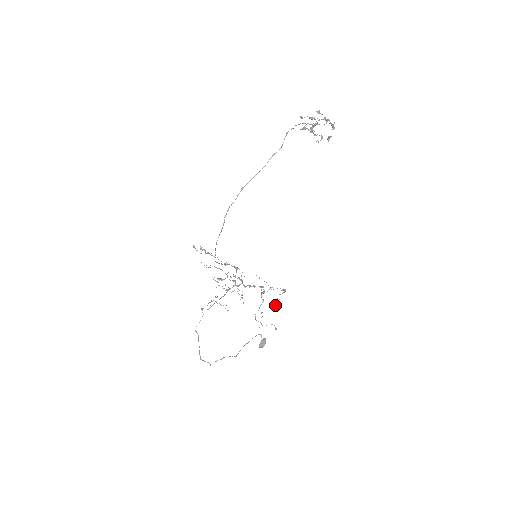
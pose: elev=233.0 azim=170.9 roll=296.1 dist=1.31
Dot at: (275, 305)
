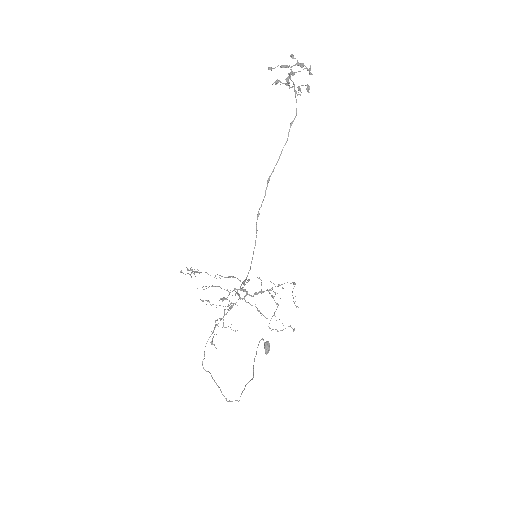
Dot at: (295, 305)
